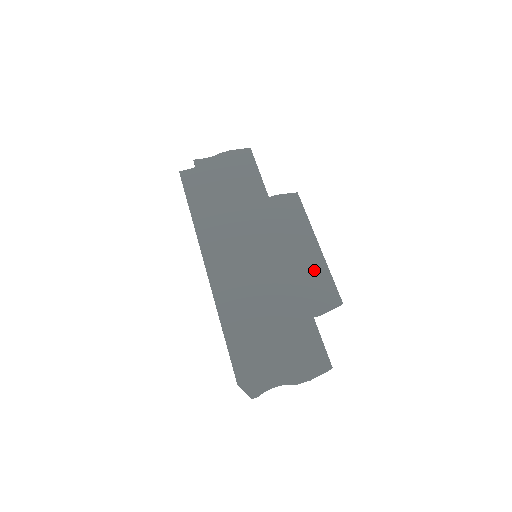
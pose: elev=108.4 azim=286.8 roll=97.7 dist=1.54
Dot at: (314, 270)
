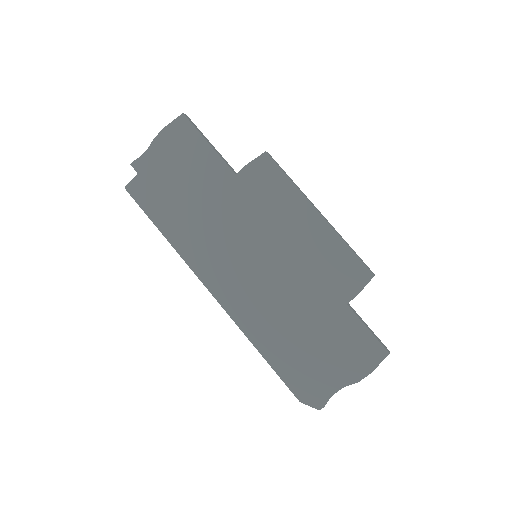
Dot at: (327, 249)
